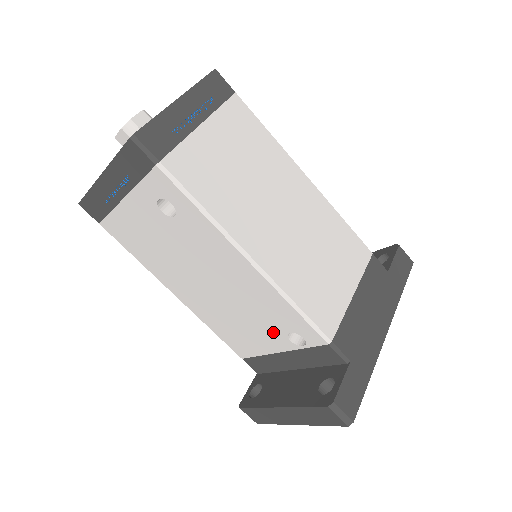
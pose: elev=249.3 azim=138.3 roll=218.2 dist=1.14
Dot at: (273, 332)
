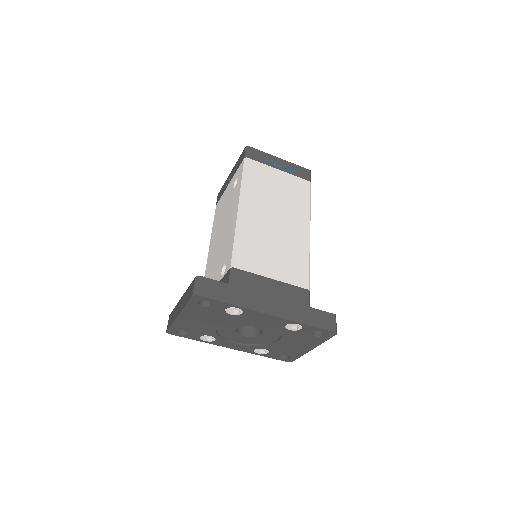
Dot at: (220, 268)
